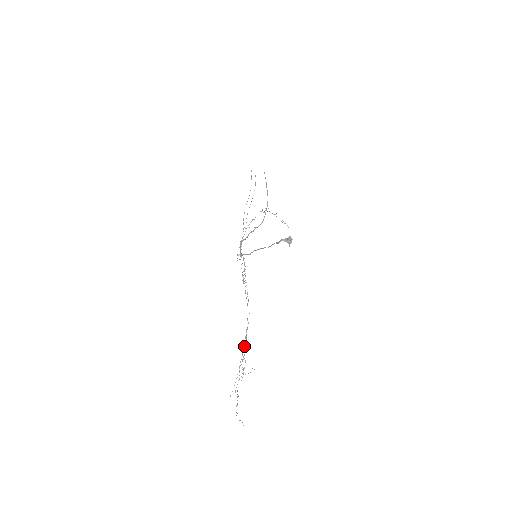
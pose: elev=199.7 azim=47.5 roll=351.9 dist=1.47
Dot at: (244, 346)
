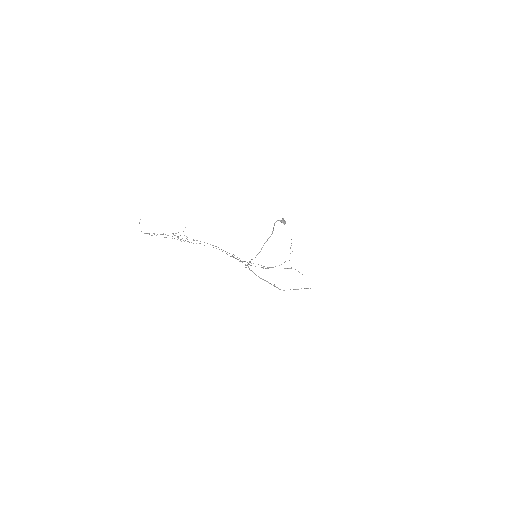
Dot at: (193, 239)
